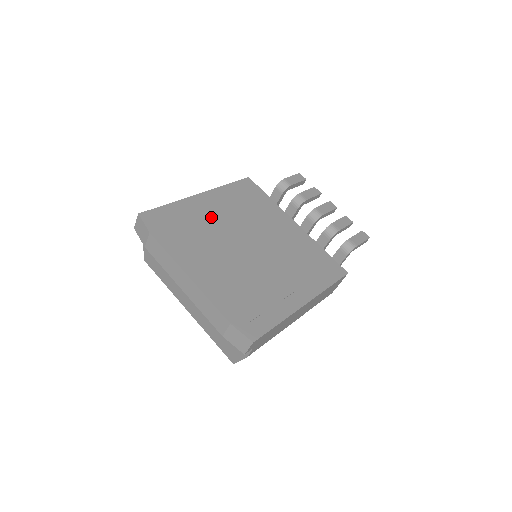
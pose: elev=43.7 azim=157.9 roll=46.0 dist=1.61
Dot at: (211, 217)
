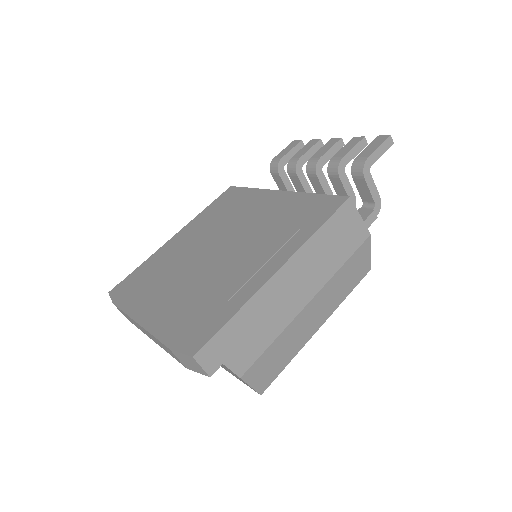
Dot at: (178, 250)
